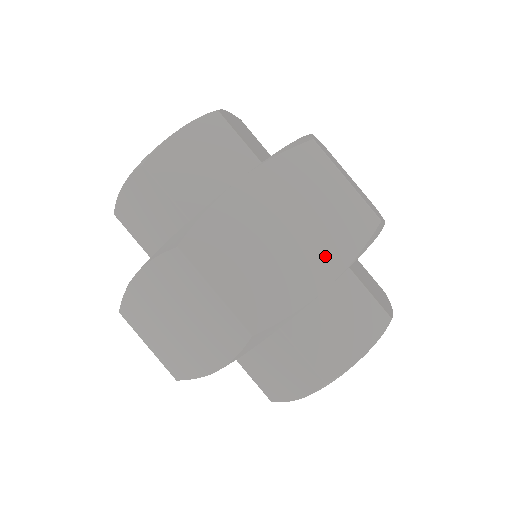
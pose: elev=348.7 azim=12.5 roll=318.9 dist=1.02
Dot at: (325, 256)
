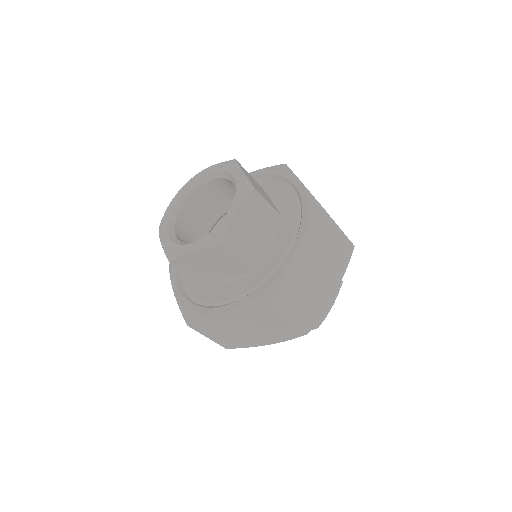
Dot at: (334, 278)
